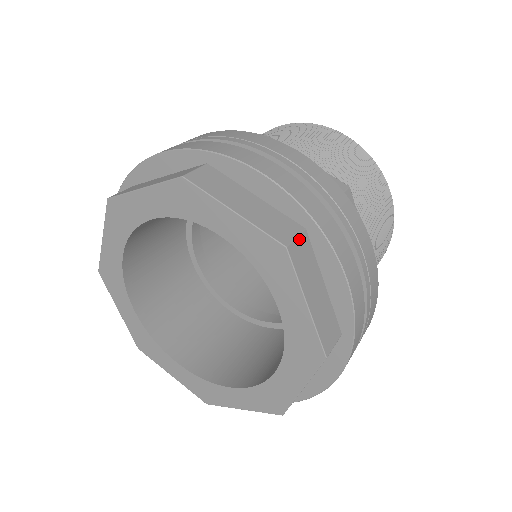
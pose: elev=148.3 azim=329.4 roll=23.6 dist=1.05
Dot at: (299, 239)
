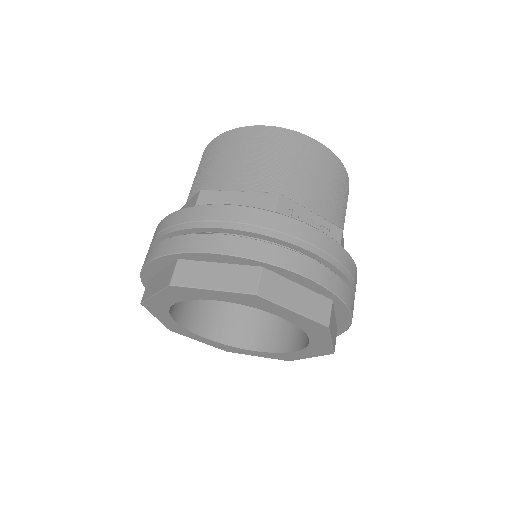
Dot at: (262, 279)
